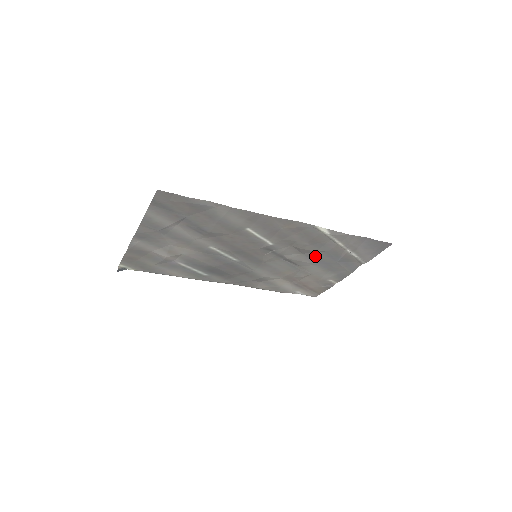
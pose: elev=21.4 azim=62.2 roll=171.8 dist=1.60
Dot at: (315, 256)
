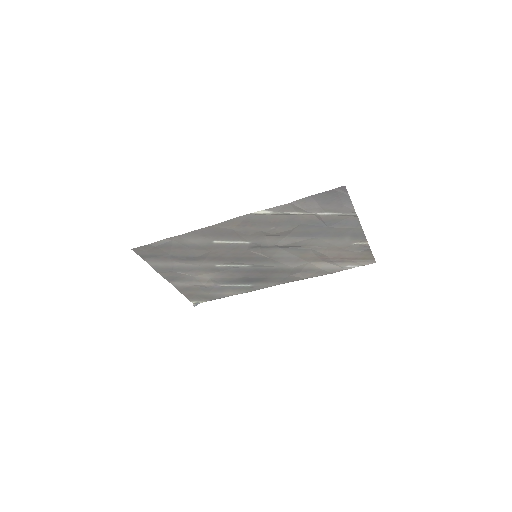
Dot at: (300, 233)
